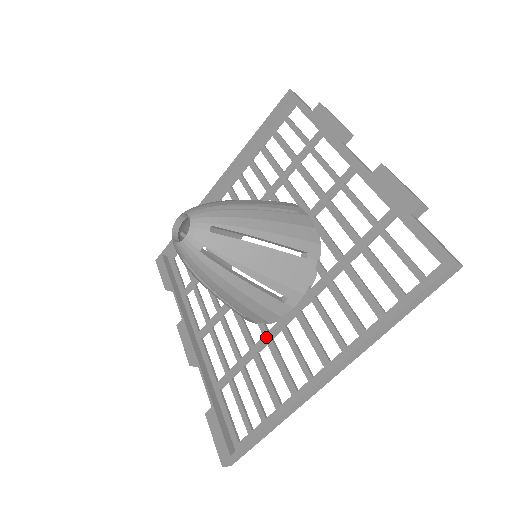
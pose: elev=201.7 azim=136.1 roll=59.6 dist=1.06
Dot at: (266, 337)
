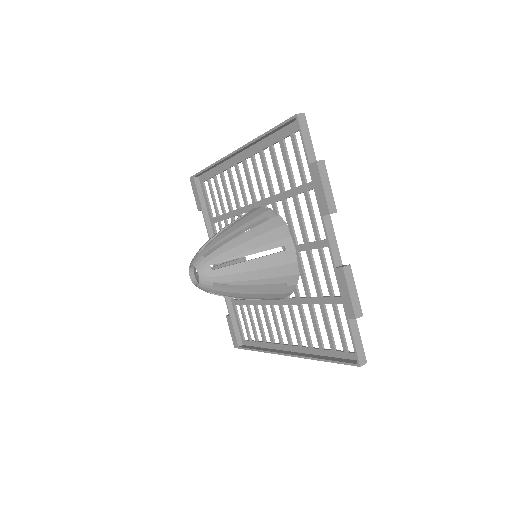
Dot at: (261, 301)
